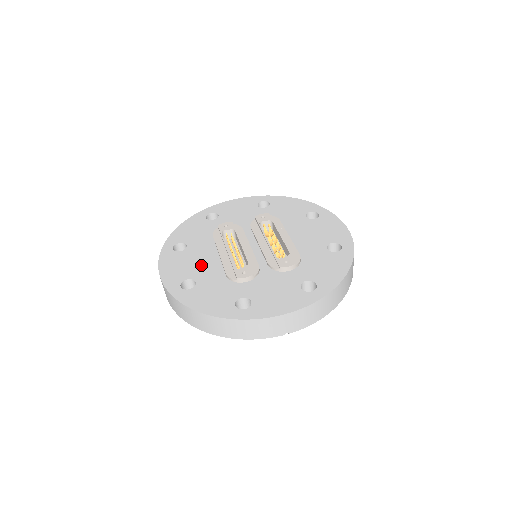
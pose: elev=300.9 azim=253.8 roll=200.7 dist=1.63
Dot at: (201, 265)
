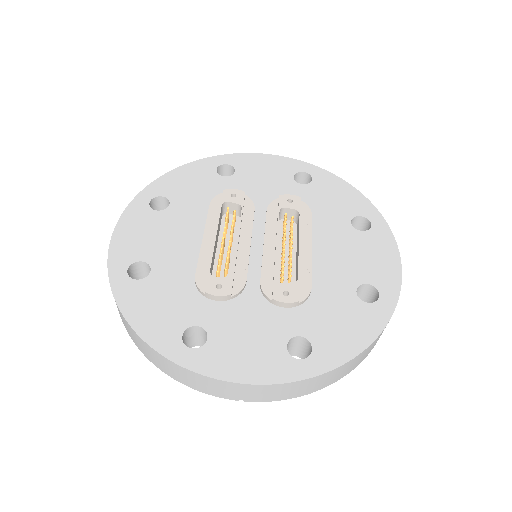
Dot at: (171, 245)
